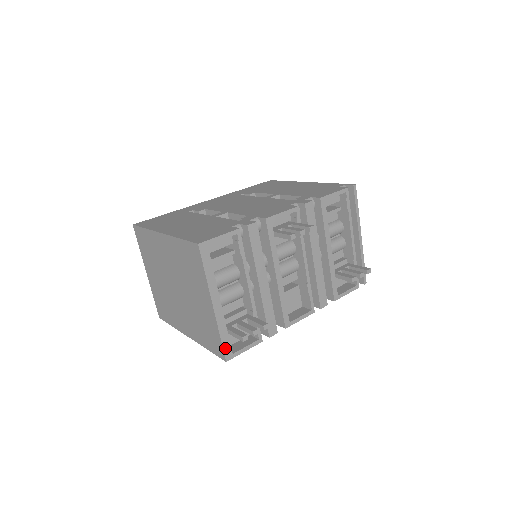
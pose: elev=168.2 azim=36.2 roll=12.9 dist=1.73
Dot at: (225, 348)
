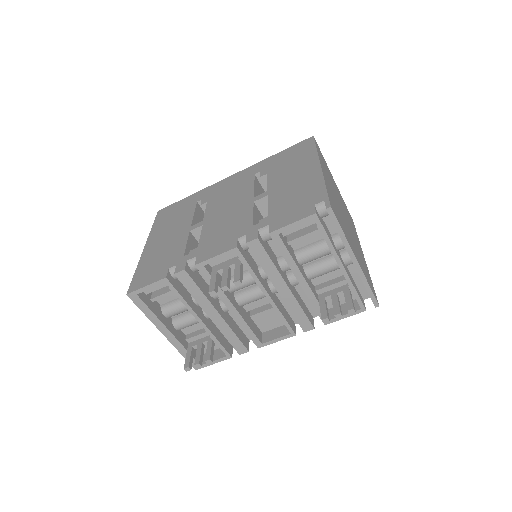
Dot at: occluded
